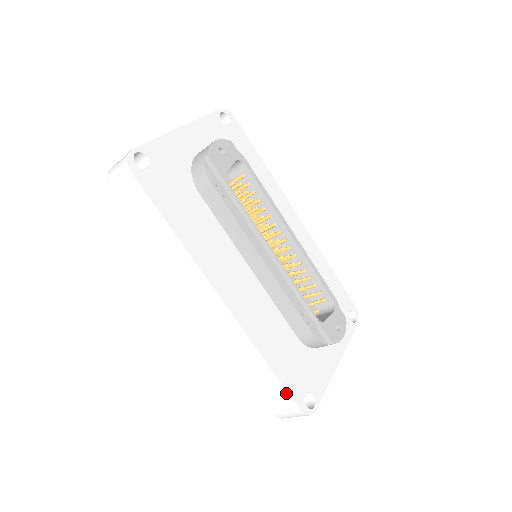
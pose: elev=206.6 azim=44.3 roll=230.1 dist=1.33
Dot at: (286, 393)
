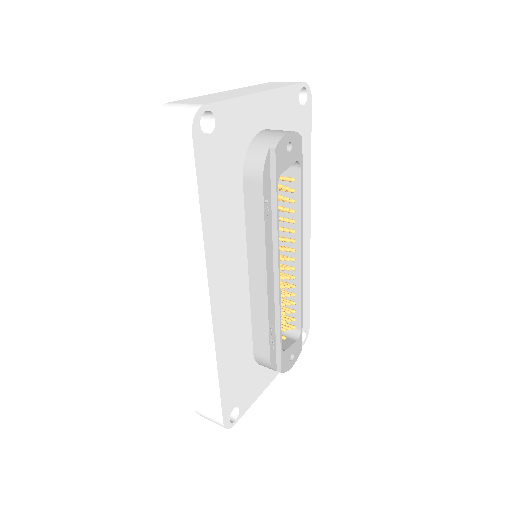
Dot at: (219, 405)
